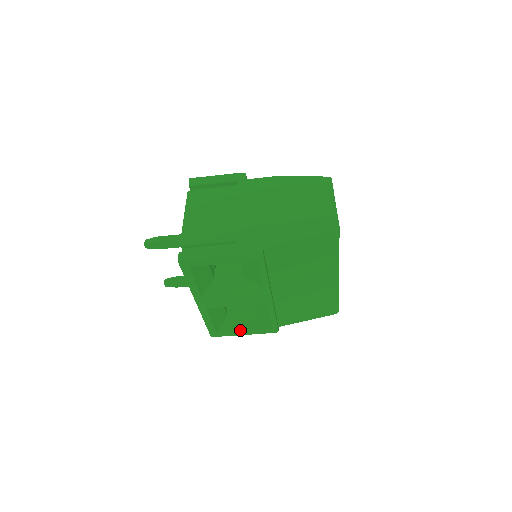
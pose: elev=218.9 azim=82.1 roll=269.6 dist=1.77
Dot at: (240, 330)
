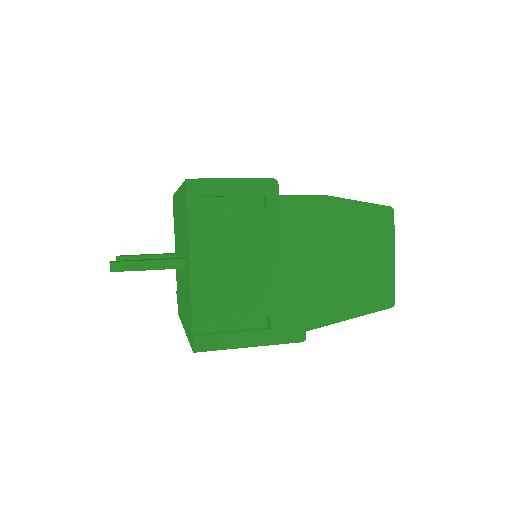
Dot at: occluded
